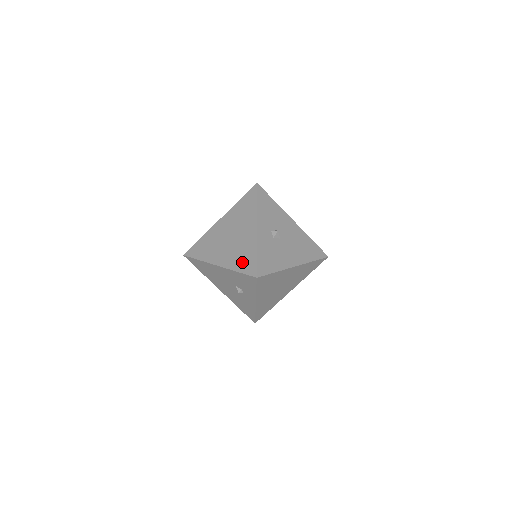
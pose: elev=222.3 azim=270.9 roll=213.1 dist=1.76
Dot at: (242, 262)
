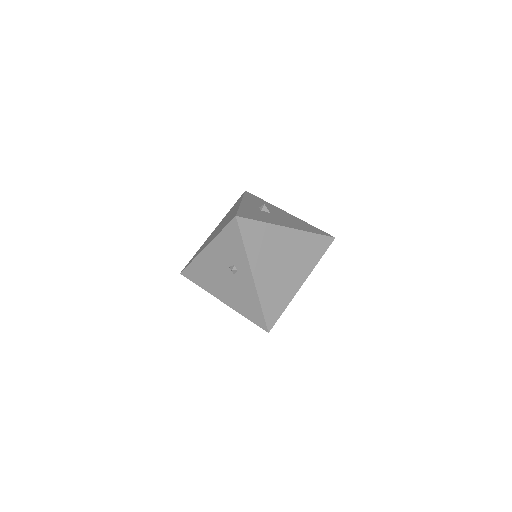
Dot at: occluded
